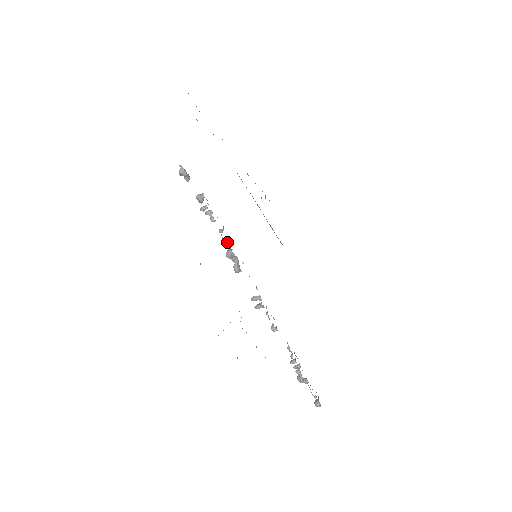
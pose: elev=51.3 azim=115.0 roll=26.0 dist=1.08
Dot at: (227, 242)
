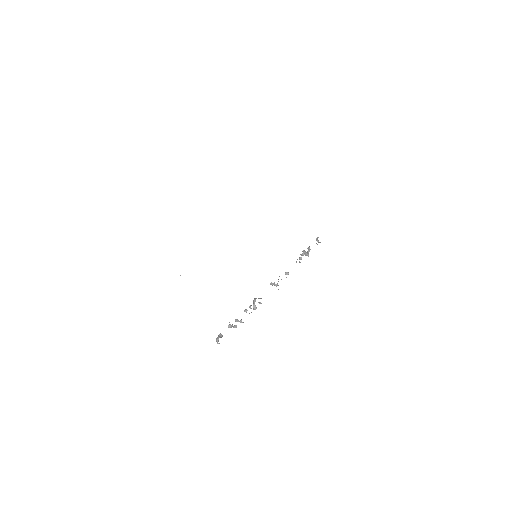
Dot at: occluded
